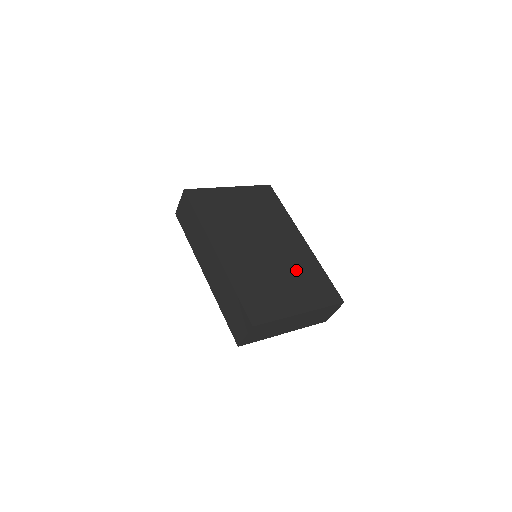
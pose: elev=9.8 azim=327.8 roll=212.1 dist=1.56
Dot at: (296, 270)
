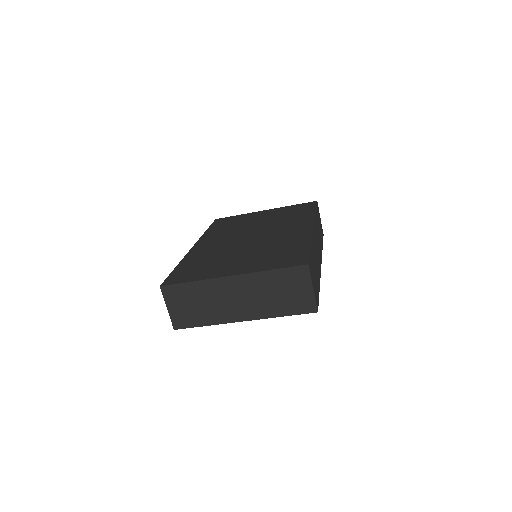
Dot at: (269, 247)
